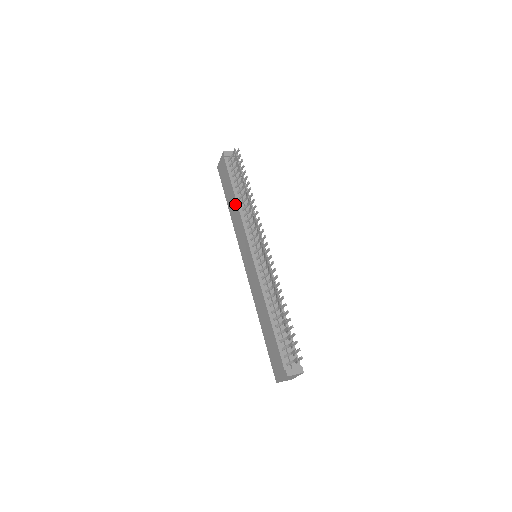
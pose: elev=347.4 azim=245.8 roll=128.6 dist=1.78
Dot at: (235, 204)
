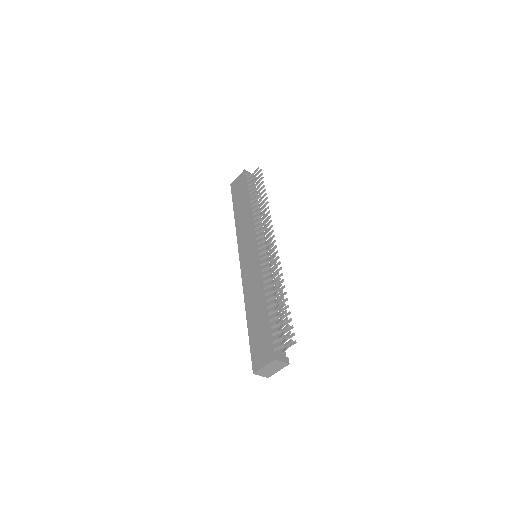
Dot at: (246, 210)
